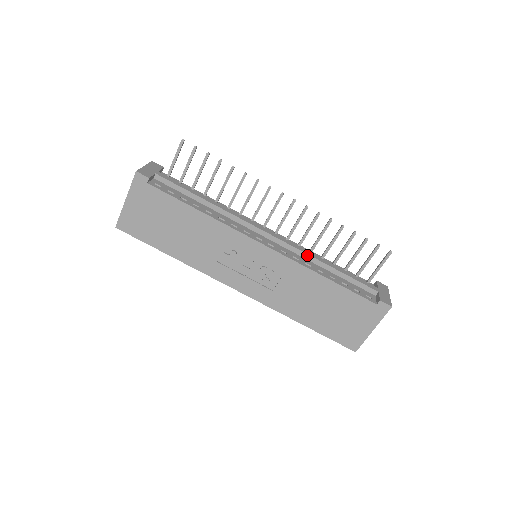
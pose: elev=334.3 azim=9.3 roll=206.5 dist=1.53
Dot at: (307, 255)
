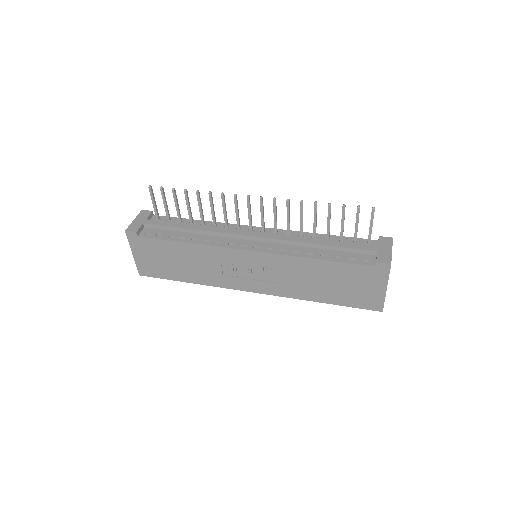
Dot at: (294, 242)
